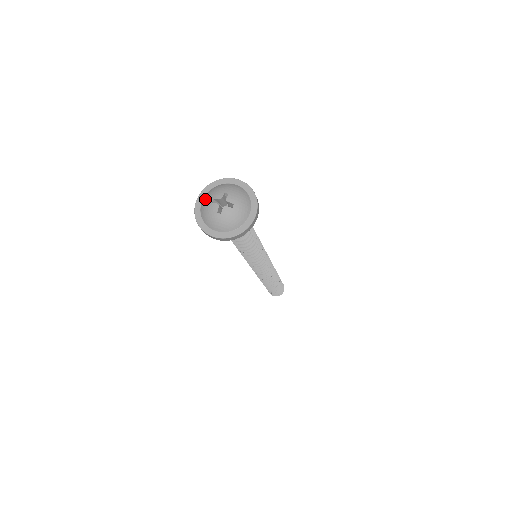
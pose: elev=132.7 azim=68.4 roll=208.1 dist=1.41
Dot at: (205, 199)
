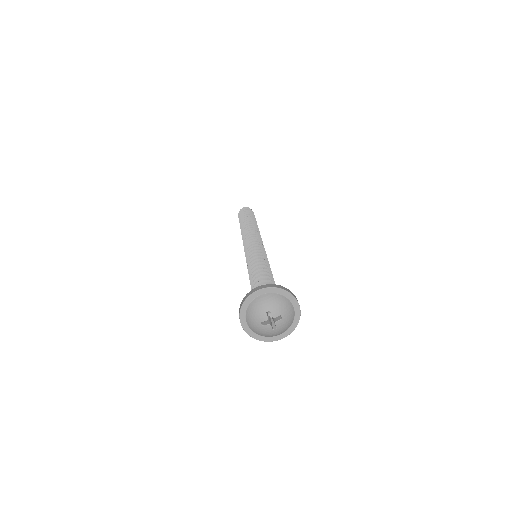
Dot at: (251, 324)
